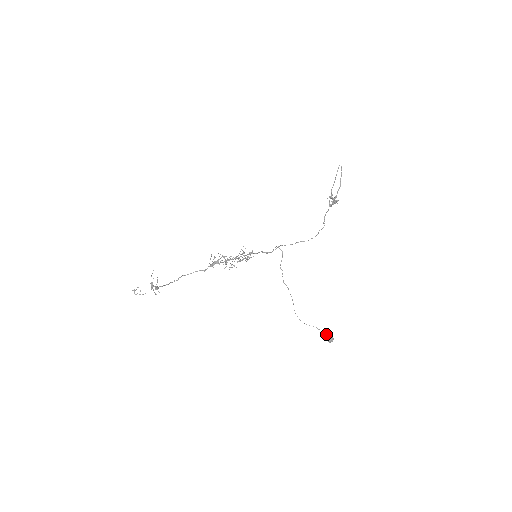
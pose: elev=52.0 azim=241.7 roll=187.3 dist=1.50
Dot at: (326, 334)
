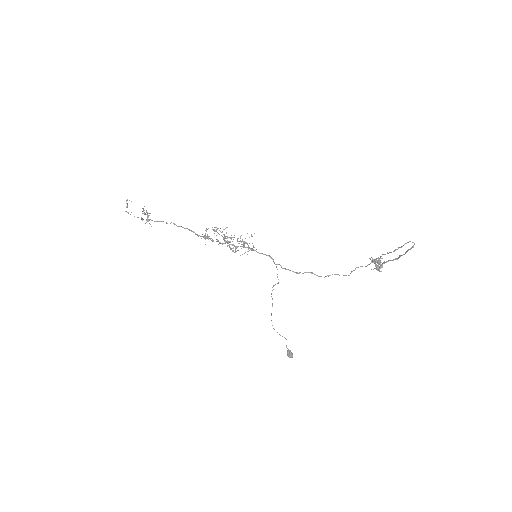
Dot at: (289, 350)
